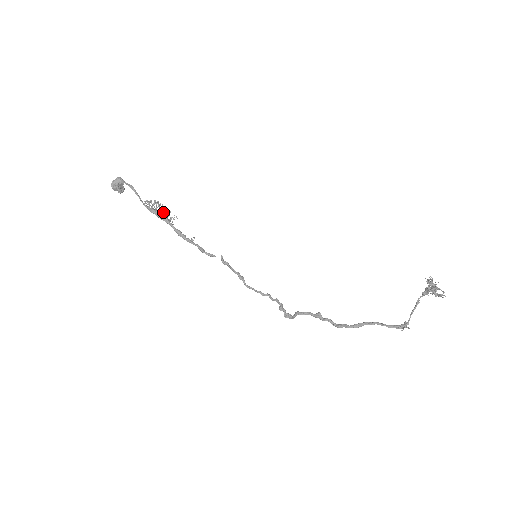
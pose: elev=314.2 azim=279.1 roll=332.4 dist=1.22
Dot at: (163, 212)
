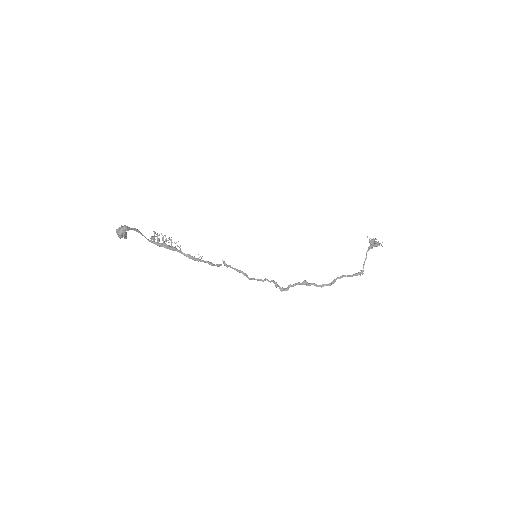
Dot at: (165, 241)
